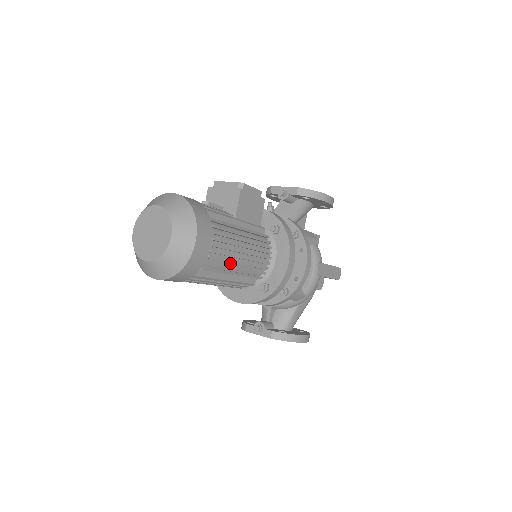
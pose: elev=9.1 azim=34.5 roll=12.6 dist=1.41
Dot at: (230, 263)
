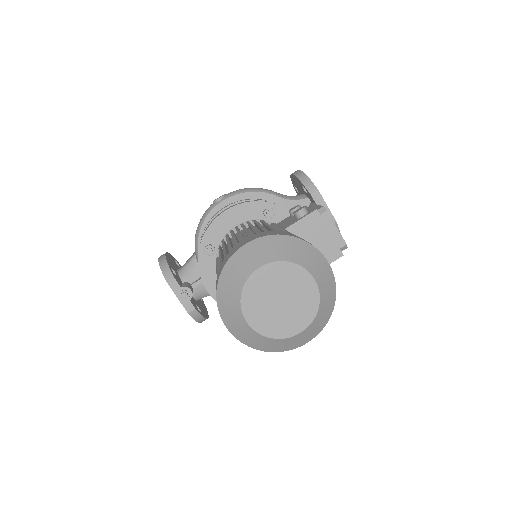
Dot at: occluded
